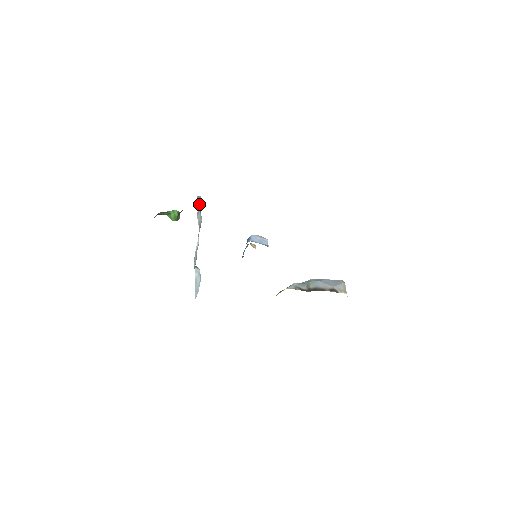
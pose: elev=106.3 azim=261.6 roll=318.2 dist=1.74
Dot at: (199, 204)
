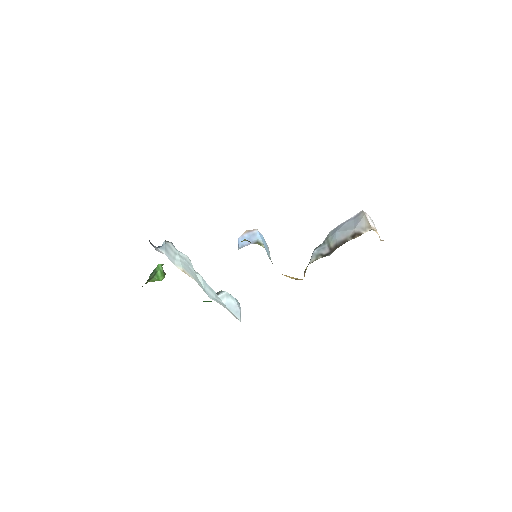
Dot at: (168, 251)
